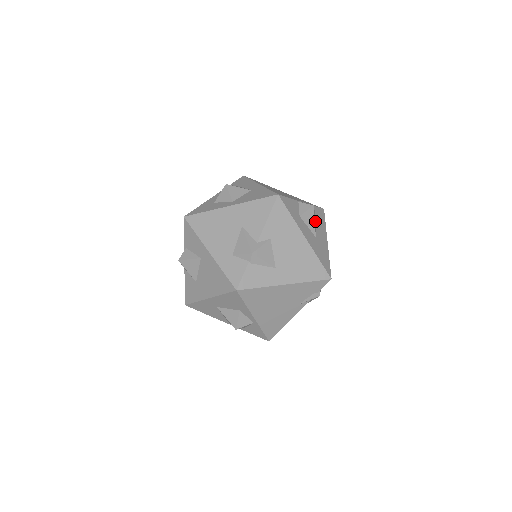
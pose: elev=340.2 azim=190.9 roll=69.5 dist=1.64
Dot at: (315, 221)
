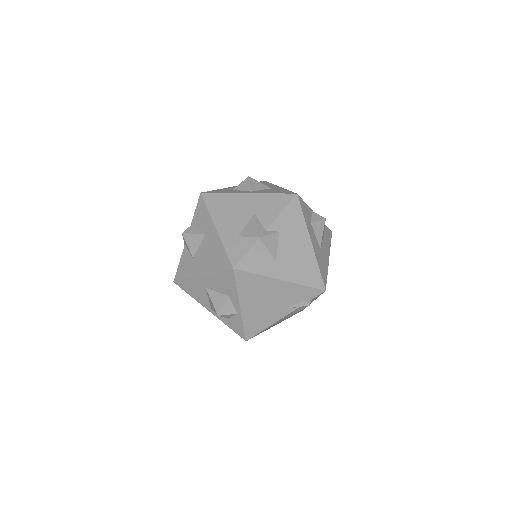
Dot at: (323, 235)
